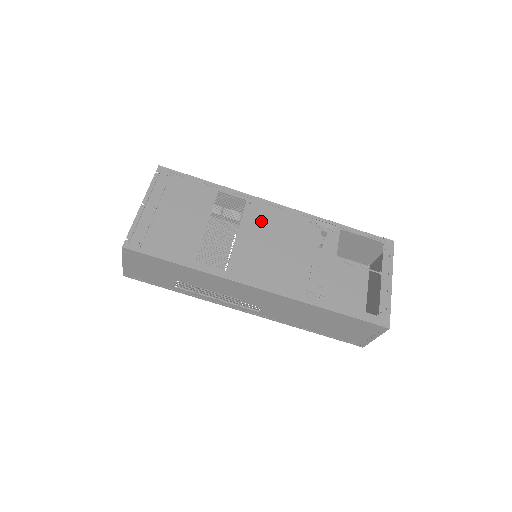
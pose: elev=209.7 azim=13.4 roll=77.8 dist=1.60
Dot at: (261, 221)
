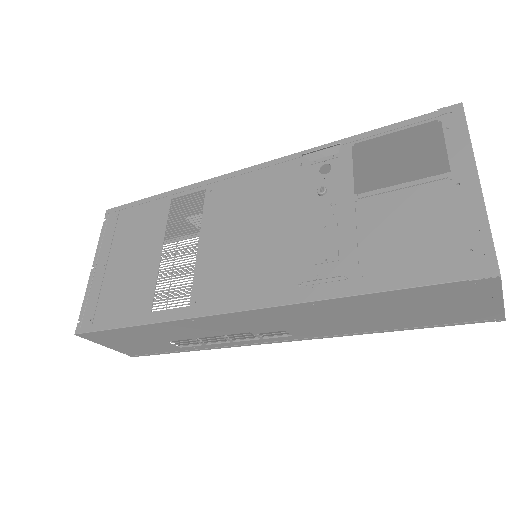
Dot at: (228, 207)
